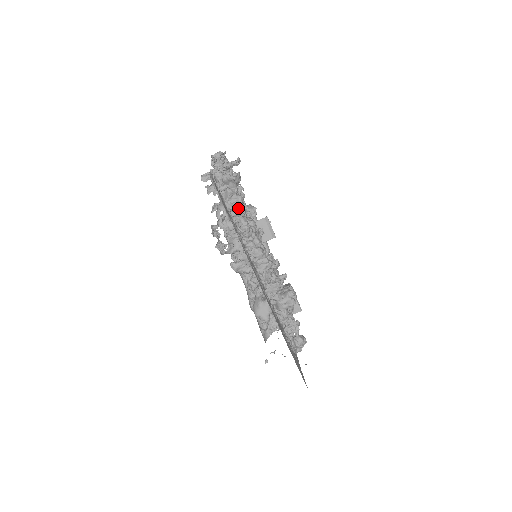
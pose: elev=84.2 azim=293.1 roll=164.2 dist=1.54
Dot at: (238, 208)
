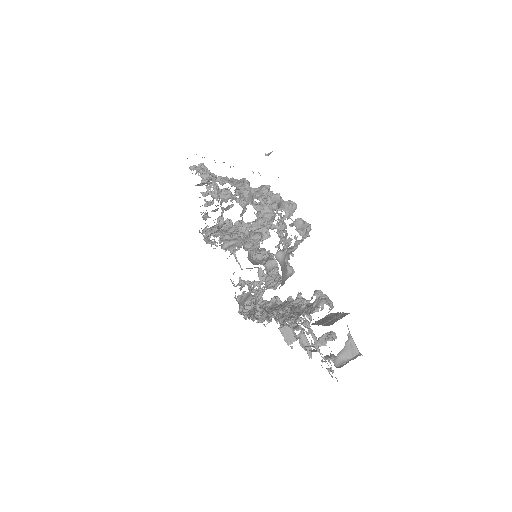
Dot at: occluded
